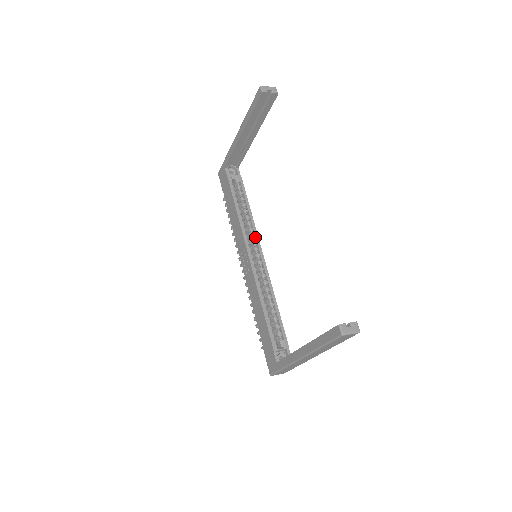
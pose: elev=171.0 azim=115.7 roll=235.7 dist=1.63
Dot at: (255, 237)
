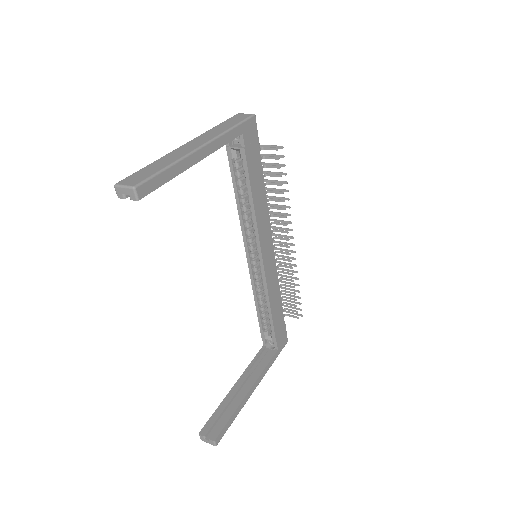
Dot at: (256, 237)
